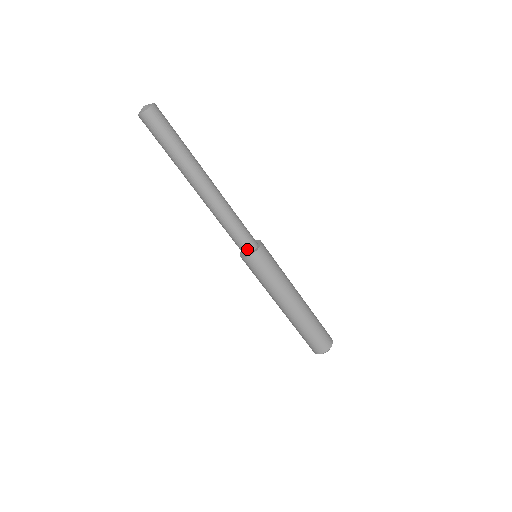
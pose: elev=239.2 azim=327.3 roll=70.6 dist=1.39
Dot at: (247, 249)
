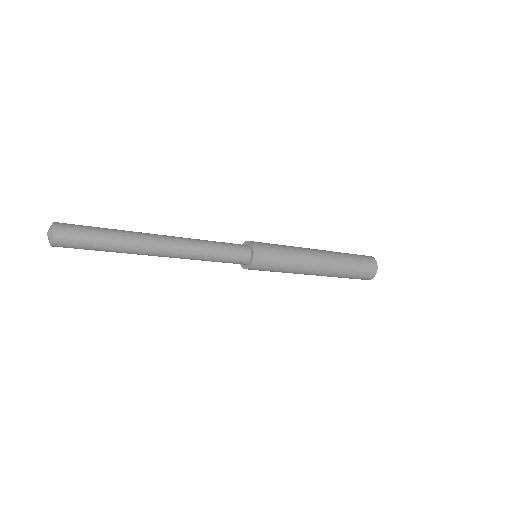
Dot at: (243, 263)
